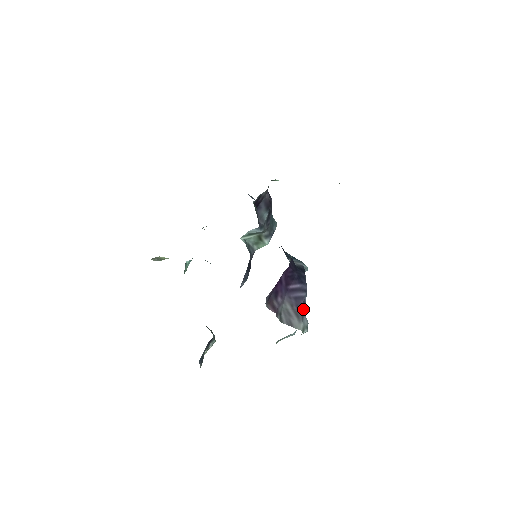
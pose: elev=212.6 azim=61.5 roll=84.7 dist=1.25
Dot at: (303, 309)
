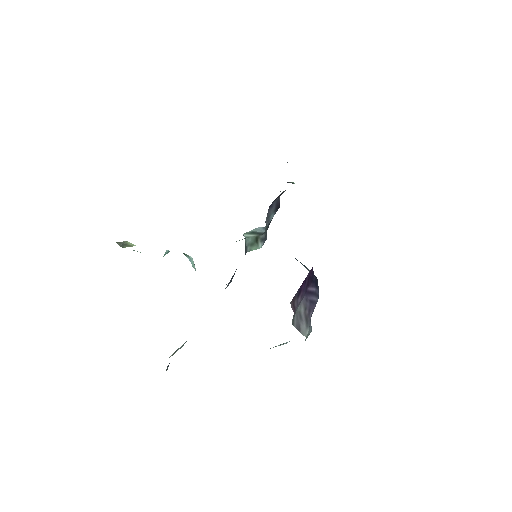
Dot at: (311, 315)
